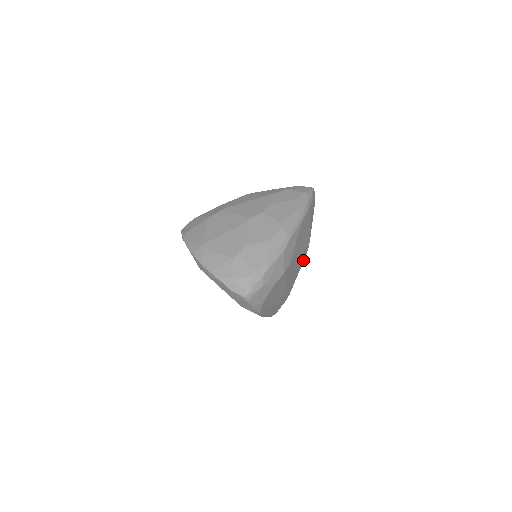
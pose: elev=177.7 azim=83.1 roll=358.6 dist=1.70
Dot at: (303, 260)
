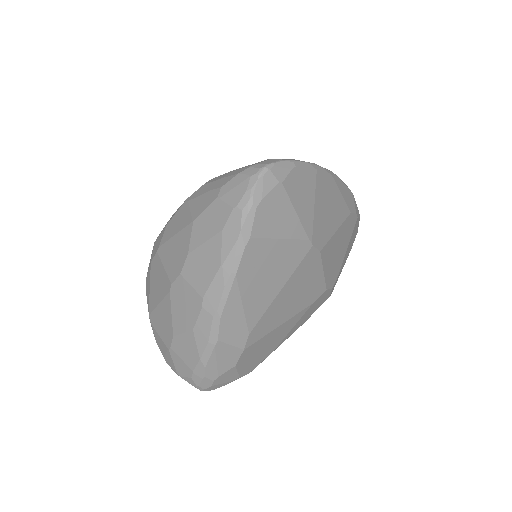
Dot at: (317, 258)
